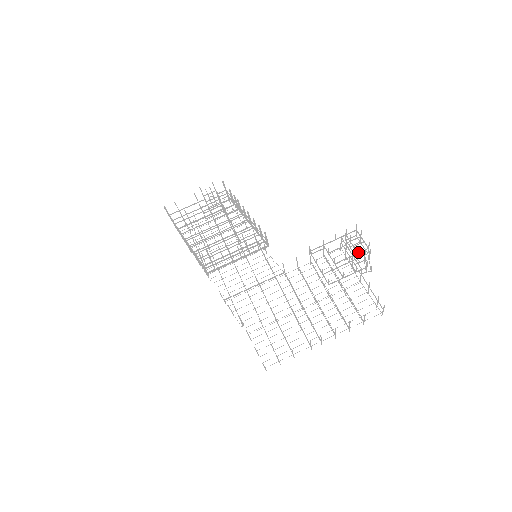
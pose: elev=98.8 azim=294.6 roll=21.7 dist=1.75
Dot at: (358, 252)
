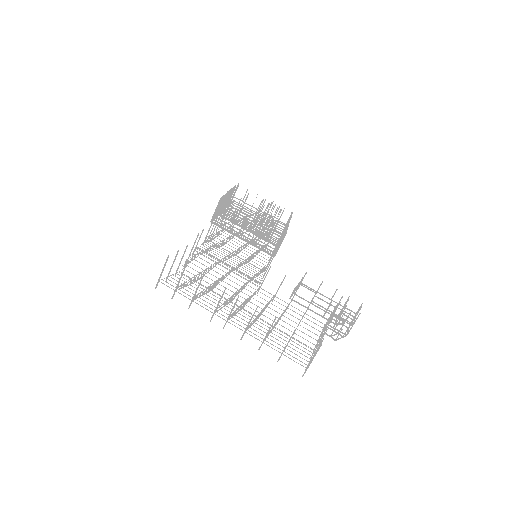
Dot at: occluded
